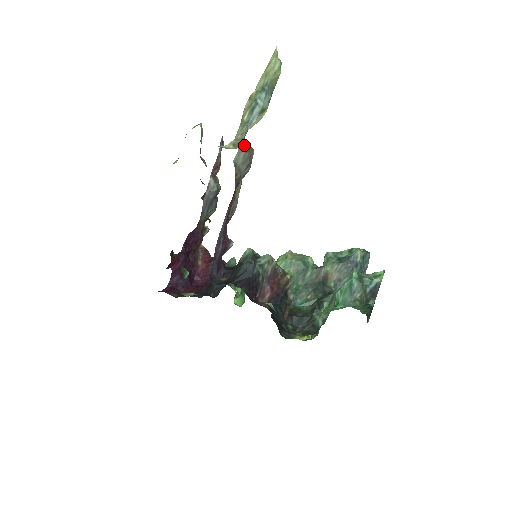
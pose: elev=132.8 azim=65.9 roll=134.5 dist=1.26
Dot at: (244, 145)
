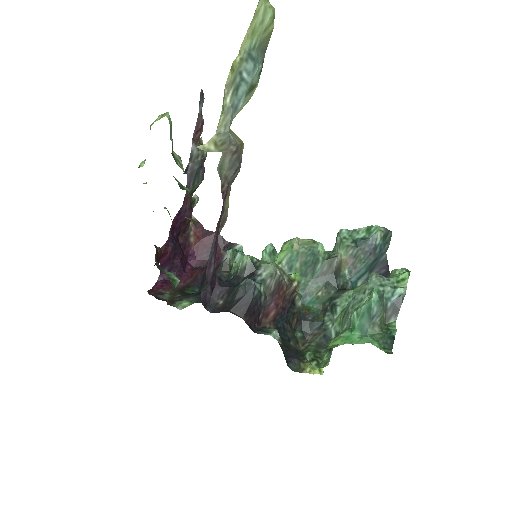
Dot at: (229, 144)
